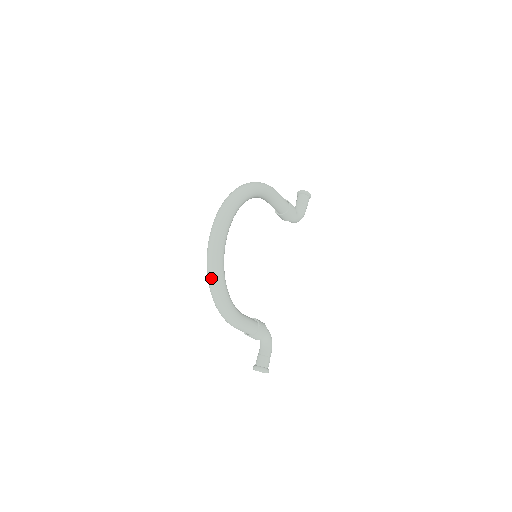
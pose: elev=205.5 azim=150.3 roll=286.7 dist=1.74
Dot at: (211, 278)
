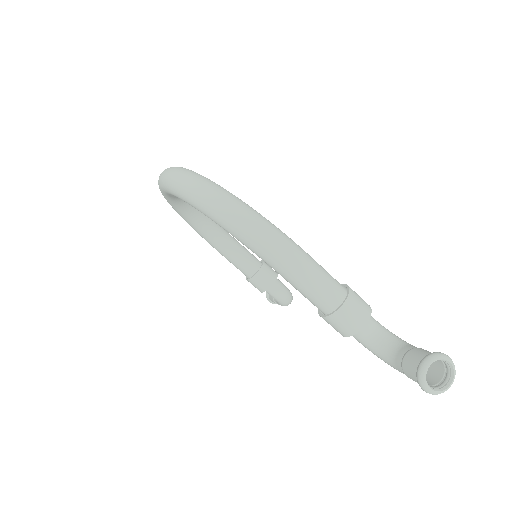
Dot at: (193, 183)
